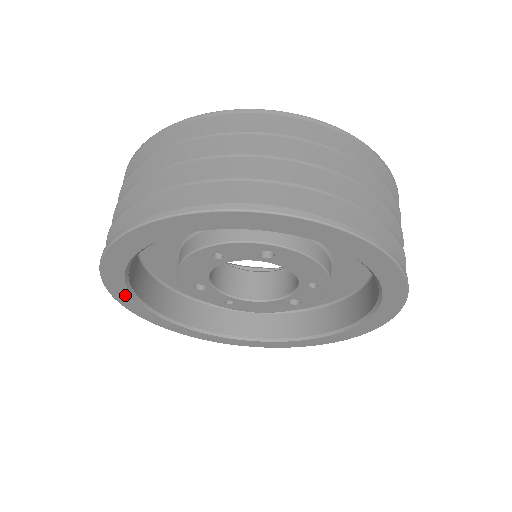
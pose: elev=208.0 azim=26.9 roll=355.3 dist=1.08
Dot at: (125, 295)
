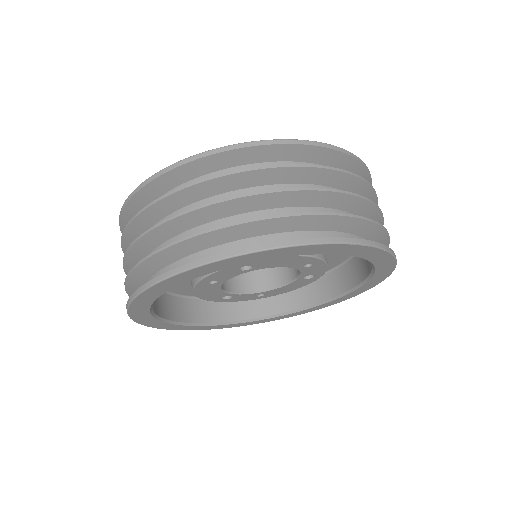
Dot at: (176, 326)
